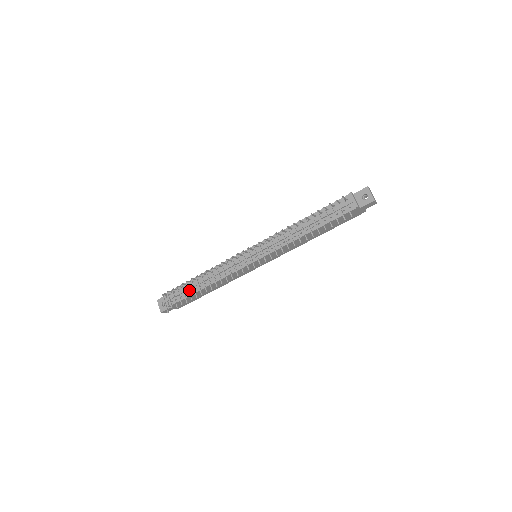
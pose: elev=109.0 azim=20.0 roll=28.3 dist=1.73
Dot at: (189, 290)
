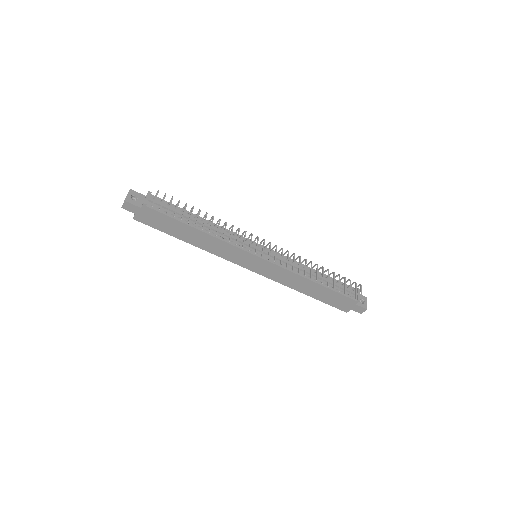
Dot at: occluded
